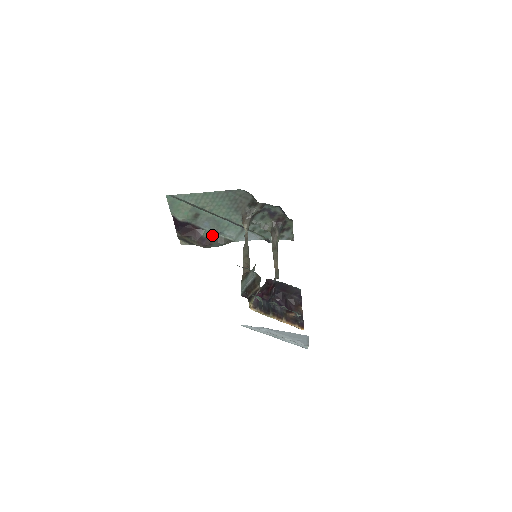
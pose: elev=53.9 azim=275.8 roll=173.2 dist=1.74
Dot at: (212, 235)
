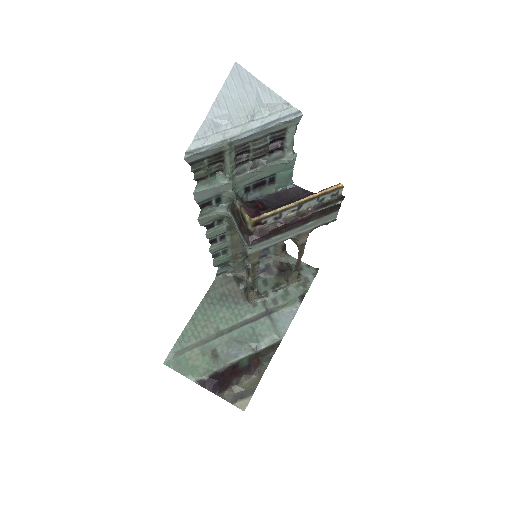
Dot at: (253, 357)
